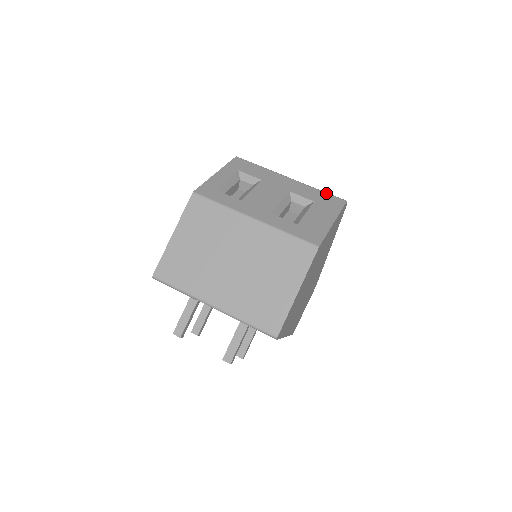
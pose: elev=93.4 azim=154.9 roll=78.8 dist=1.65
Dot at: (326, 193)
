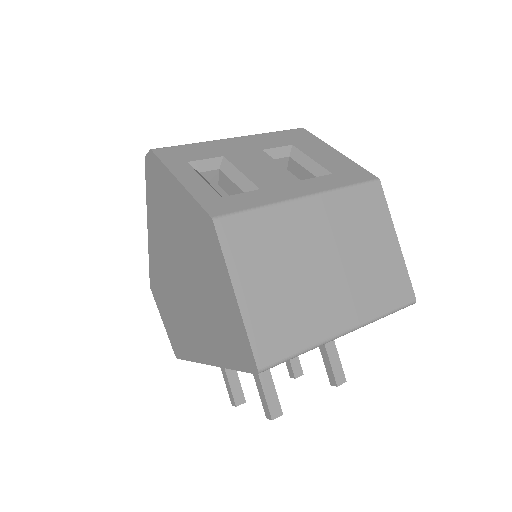
Dot at: (281, 131)
